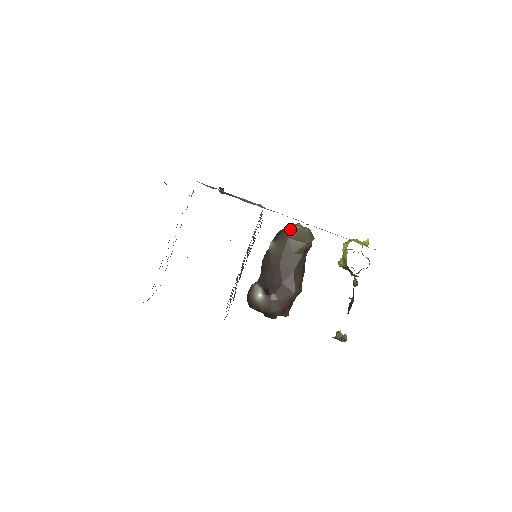
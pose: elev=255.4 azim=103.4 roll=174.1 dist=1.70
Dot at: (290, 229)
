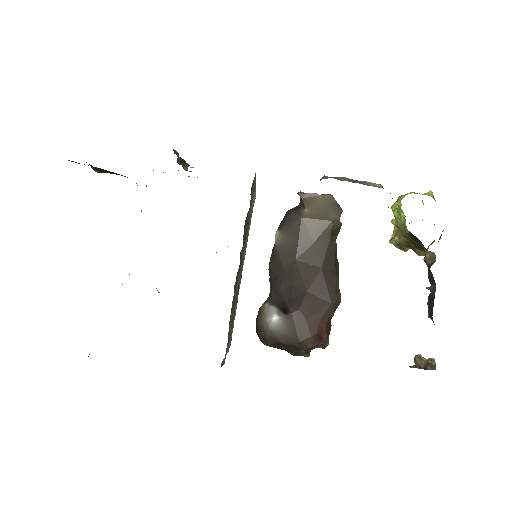
Dot at: (301, 201)
